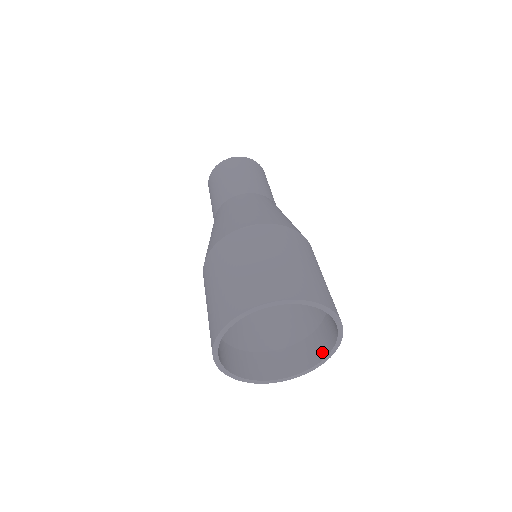
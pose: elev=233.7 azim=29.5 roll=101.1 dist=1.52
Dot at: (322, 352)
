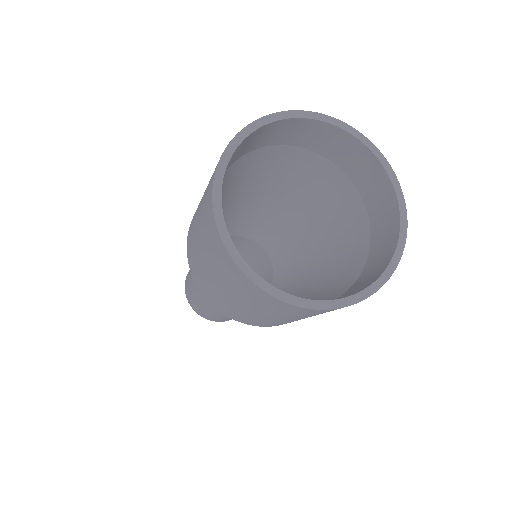
Dot at: (392, 237)
